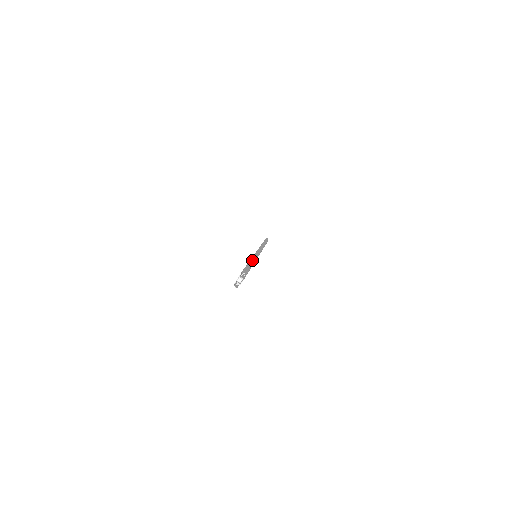
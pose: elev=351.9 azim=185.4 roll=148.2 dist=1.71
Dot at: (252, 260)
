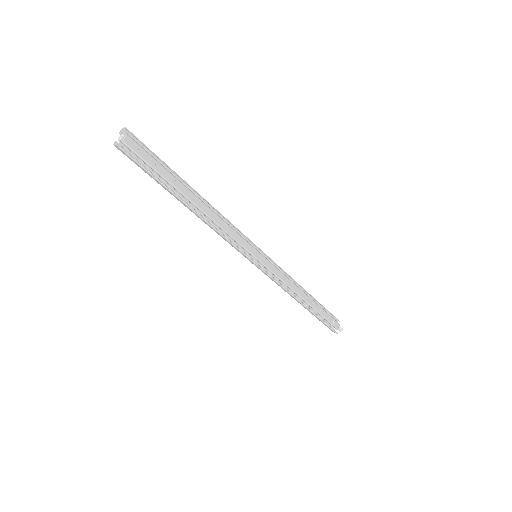
Dot at: (198, 195)
